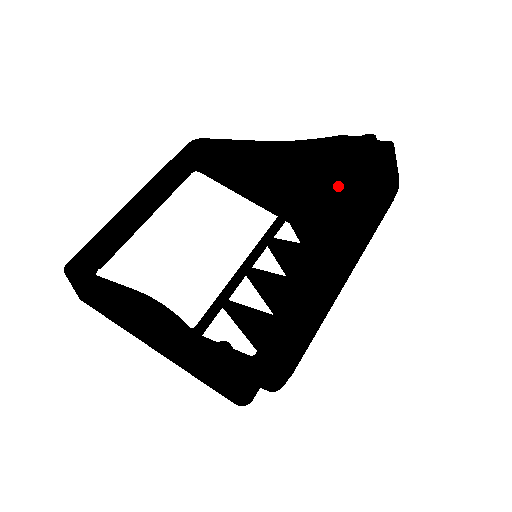
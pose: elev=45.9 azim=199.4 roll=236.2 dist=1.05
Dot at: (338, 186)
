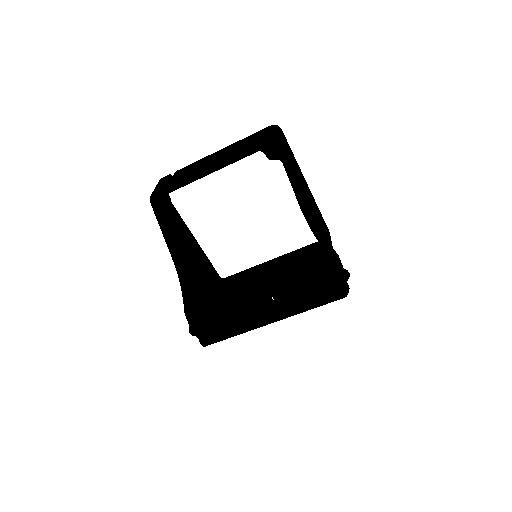
Dot at: occluded
